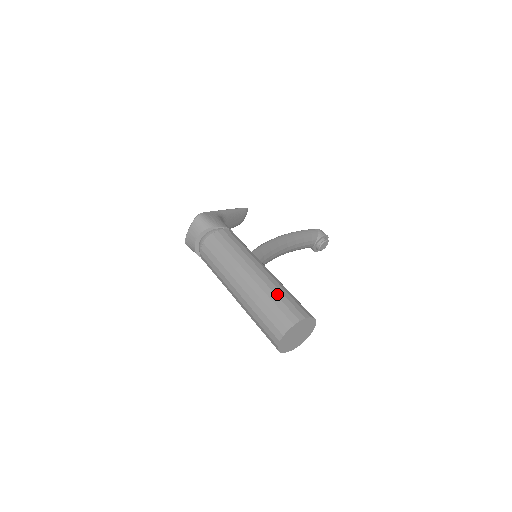
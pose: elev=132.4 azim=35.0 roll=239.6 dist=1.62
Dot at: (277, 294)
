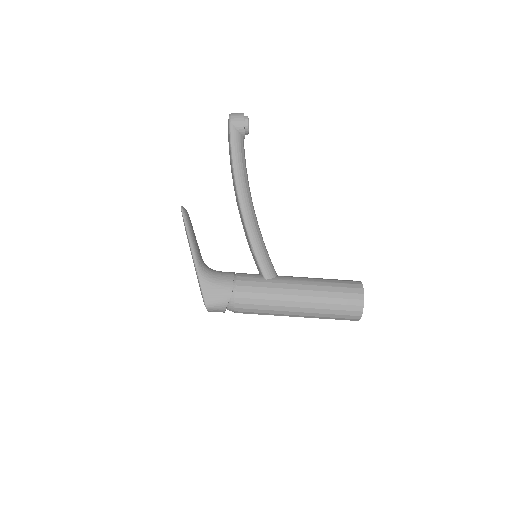
Dot at: (330, 308)
